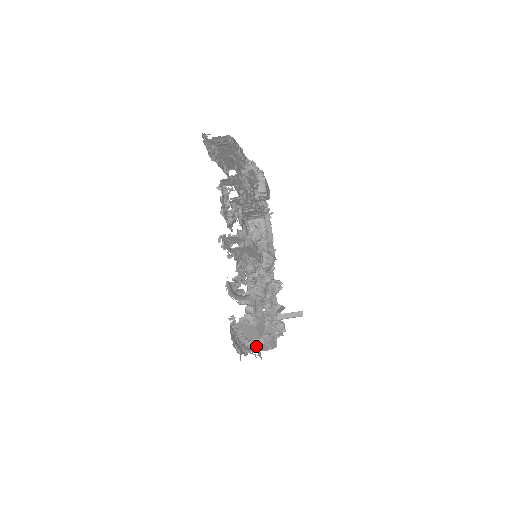
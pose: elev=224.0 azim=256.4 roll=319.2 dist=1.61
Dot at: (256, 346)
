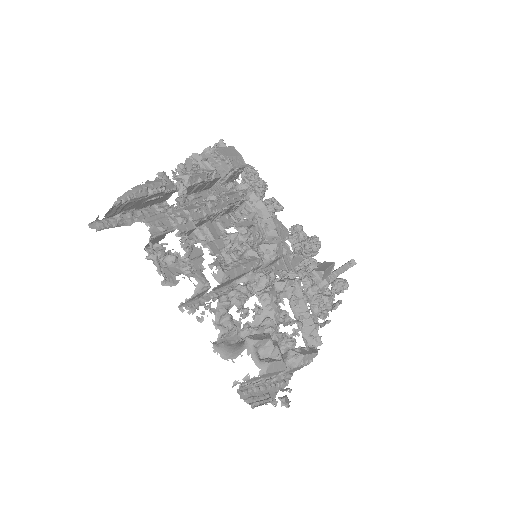
Dot at: (292, 370)
